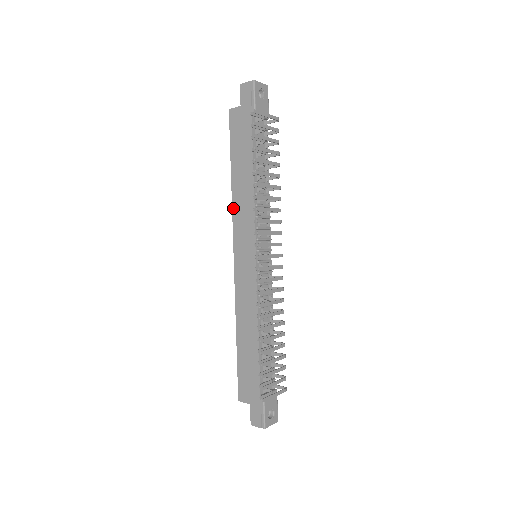
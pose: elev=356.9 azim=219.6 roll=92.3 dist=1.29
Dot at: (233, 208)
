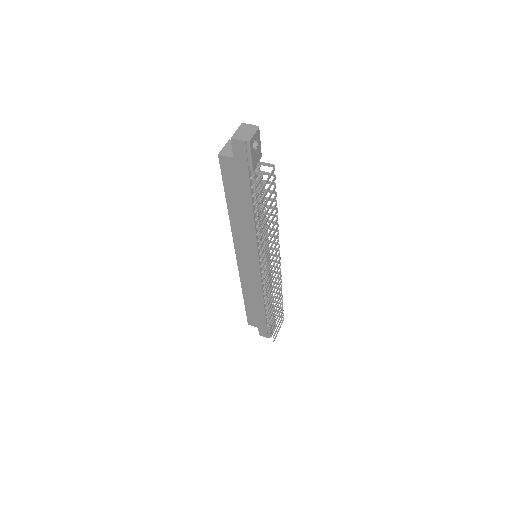
Dot at: (232, 230)
